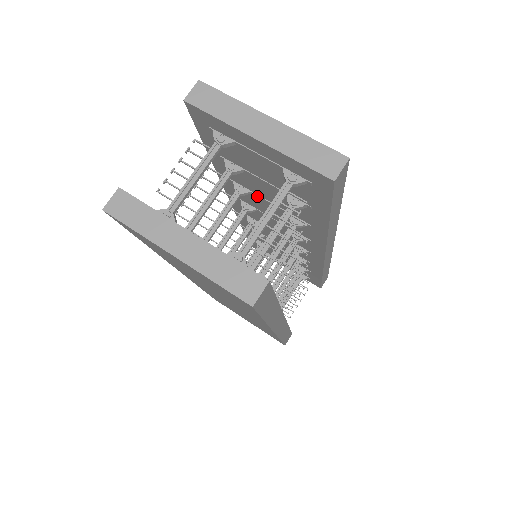
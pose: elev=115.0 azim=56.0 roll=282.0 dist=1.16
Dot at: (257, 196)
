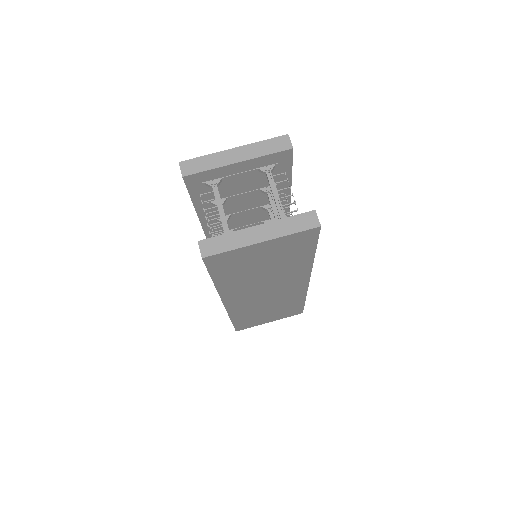
Dot at: (235, 214)
